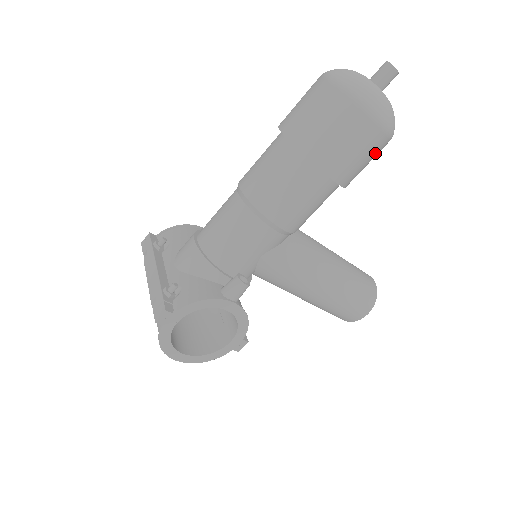
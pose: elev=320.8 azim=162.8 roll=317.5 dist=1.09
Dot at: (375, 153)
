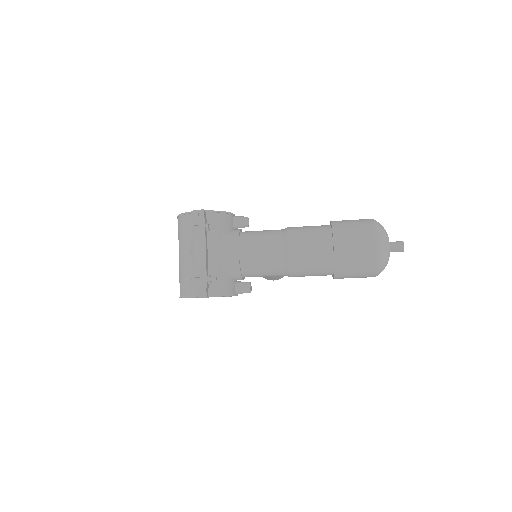
Dot at: occluded
